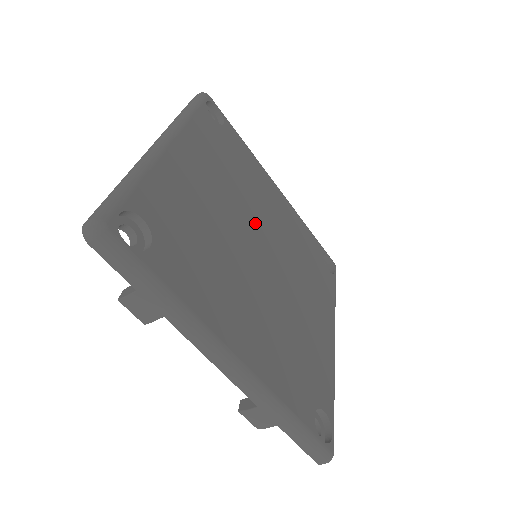
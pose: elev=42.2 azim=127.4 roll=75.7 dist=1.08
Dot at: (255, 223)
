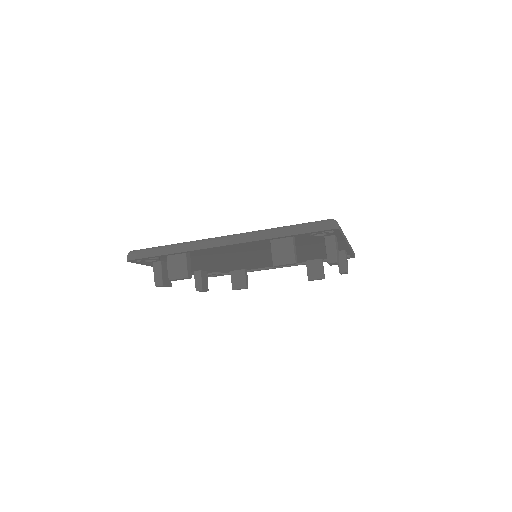
Dot at: occluded
